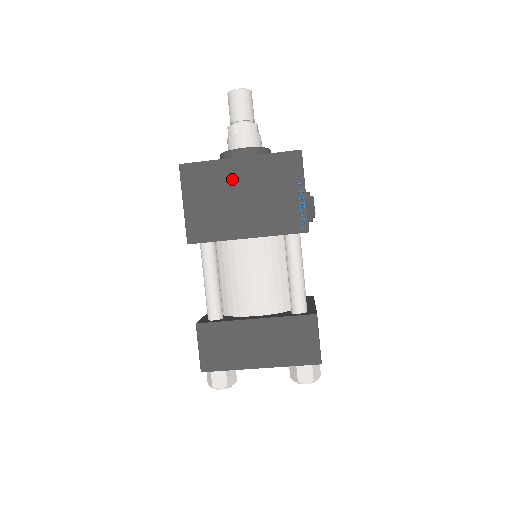
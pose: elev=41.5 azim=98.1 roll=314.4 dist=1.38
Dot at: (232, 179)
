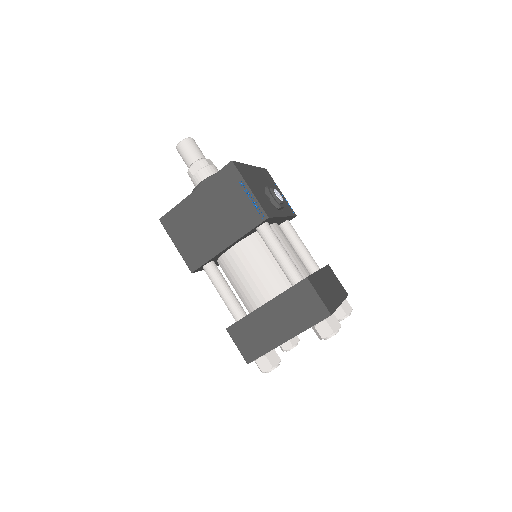
Dot at: (197, 210)
